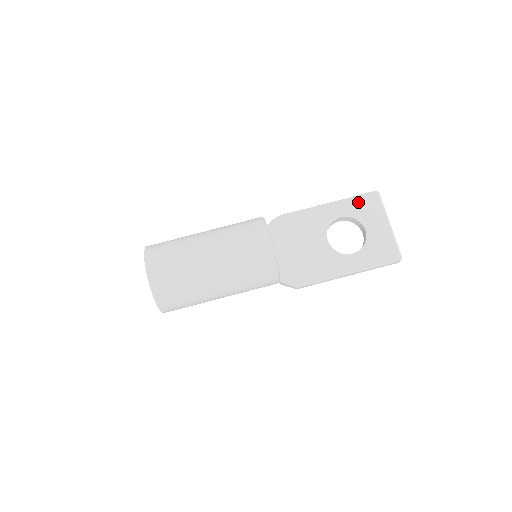
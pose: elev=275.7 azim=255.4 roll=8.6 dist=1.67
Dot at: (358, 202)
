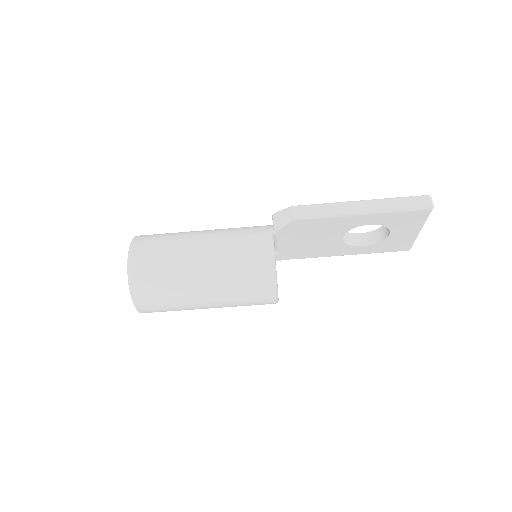
Dot at: (400, 216)
